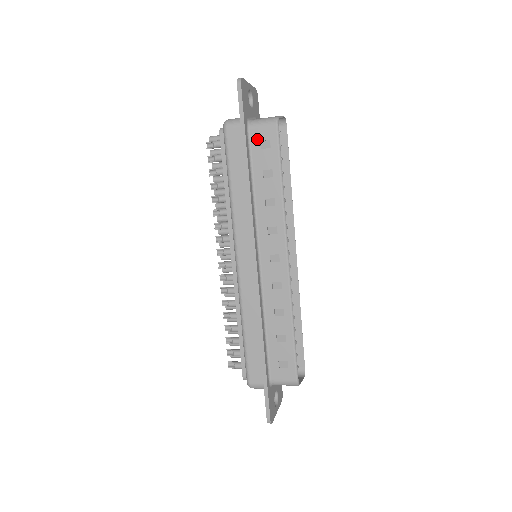
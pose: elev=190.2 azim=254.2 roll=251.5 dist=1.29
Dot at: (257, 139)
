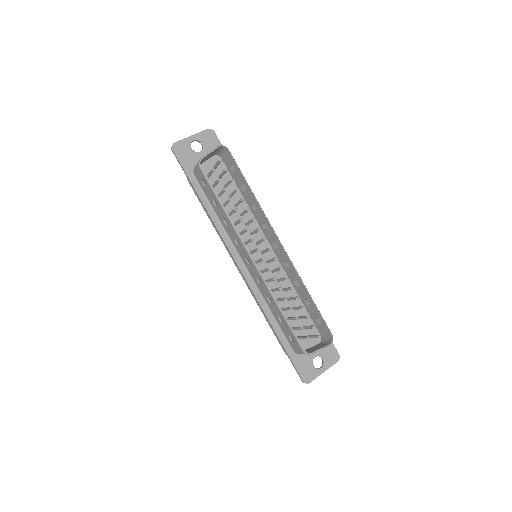
Dot at: (200, 180)
